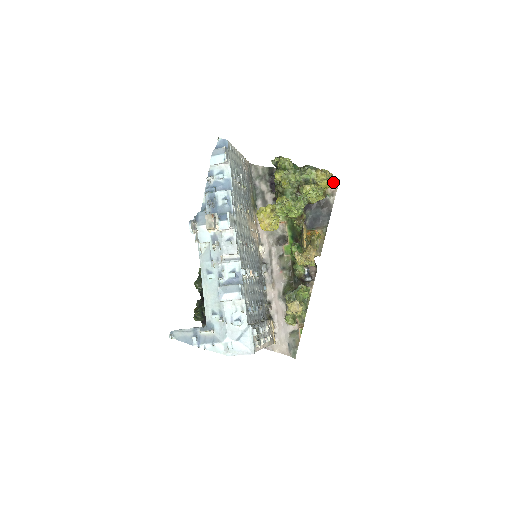
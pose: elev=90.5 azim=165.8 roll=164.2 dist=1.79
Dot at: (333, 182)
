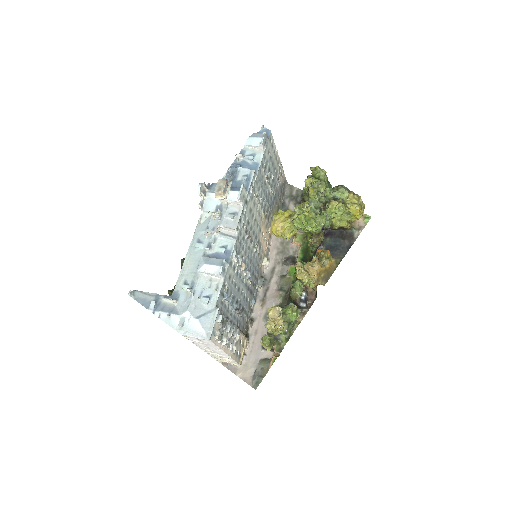
Dot at: (364, 218)
